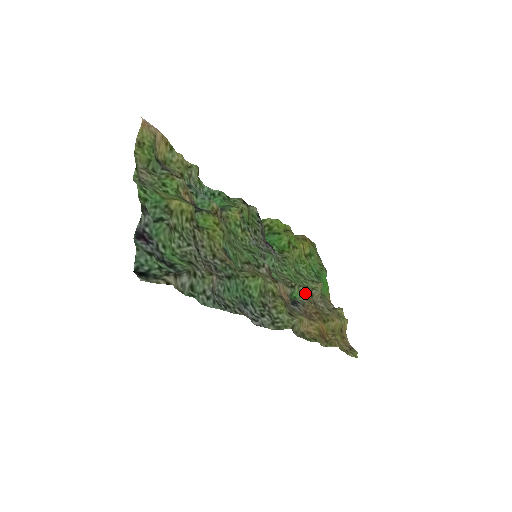
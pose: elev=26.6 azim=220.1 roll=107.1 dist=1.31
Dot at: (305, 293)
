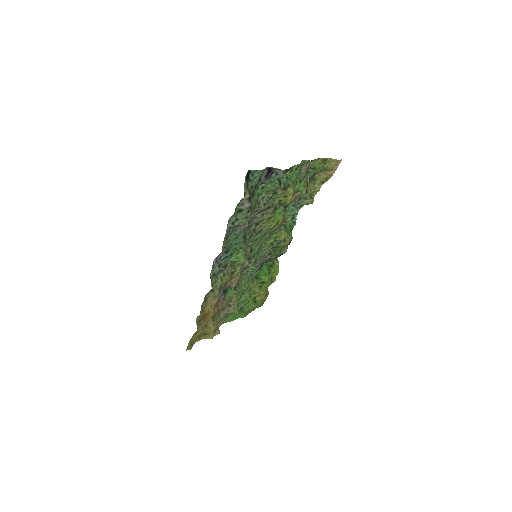
Dot at: (232, 299)
